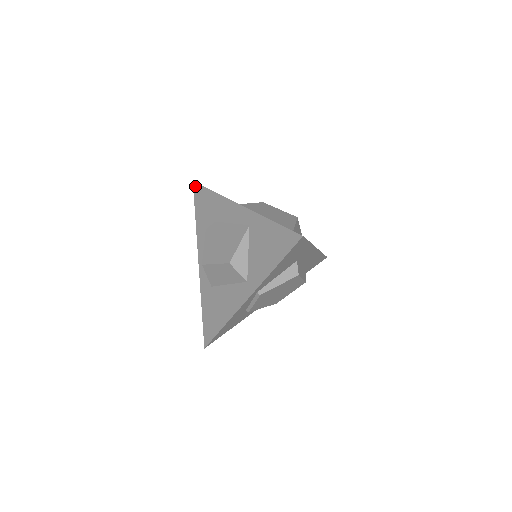
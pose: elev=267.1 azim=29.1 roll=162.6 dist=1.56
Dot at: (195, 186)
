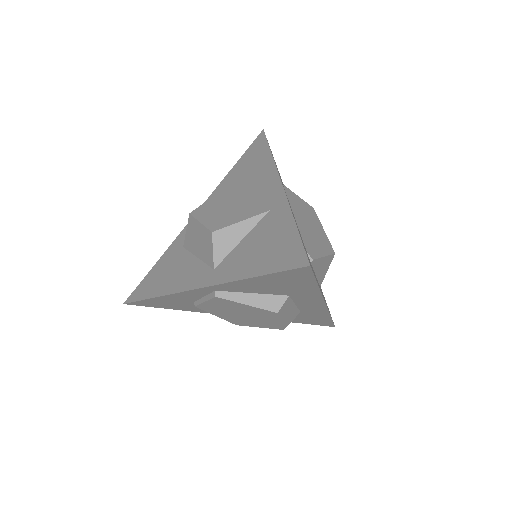
Dot at: (260, 135)
